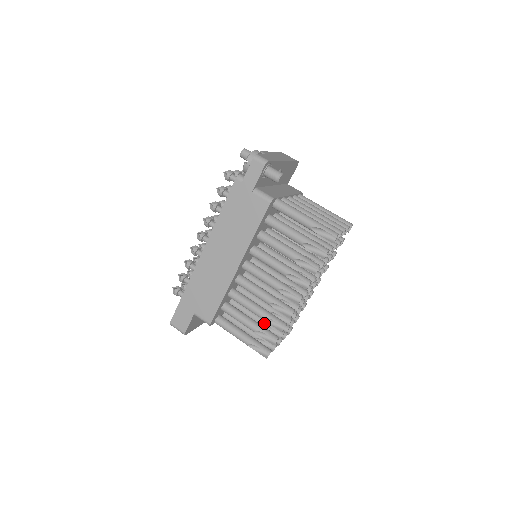
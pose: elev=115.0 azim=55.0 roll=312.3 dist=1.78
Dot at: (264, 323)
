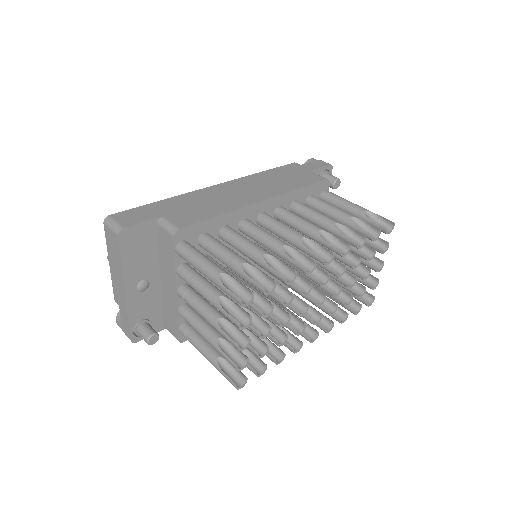
Dot at: (247, 285)
